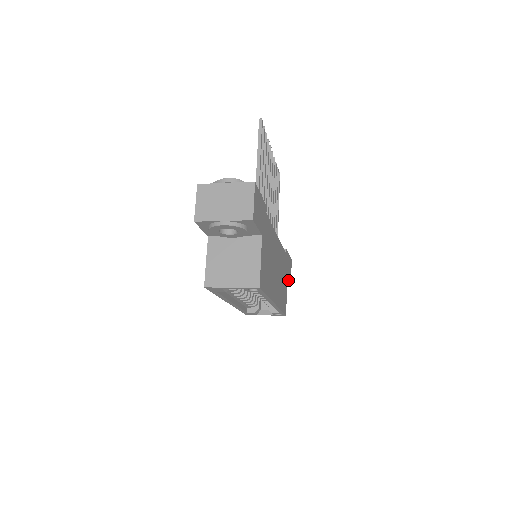
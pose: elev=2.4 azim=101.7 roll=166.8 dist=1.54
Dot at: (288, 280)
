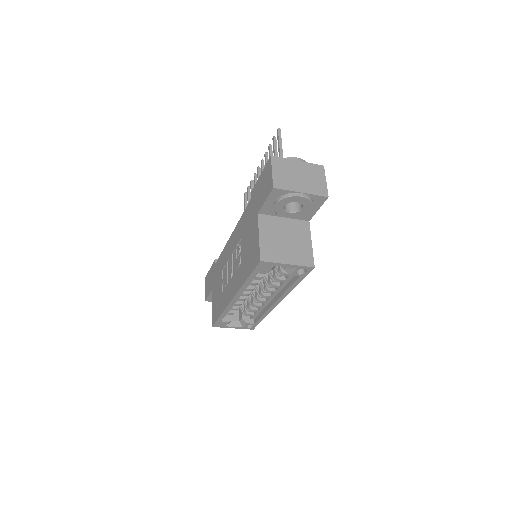
Dot at: occluded
